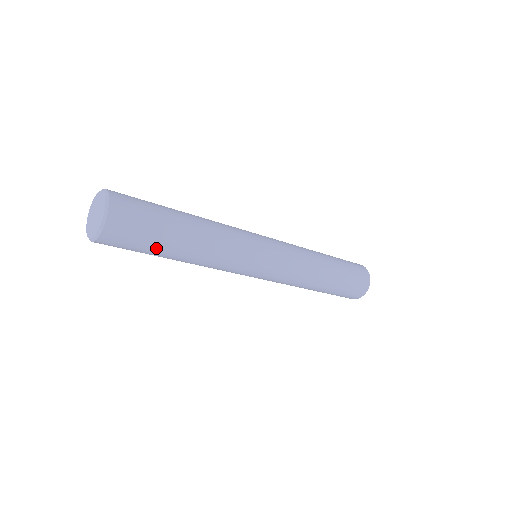
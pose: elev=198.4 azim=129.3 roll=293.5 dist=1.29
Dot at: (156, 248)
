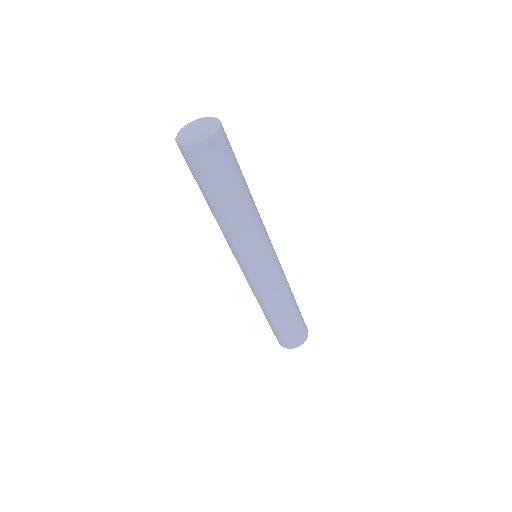
Dot at: (218, 187)
